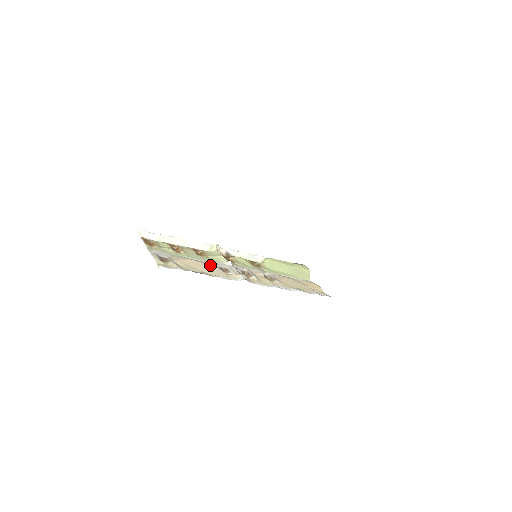
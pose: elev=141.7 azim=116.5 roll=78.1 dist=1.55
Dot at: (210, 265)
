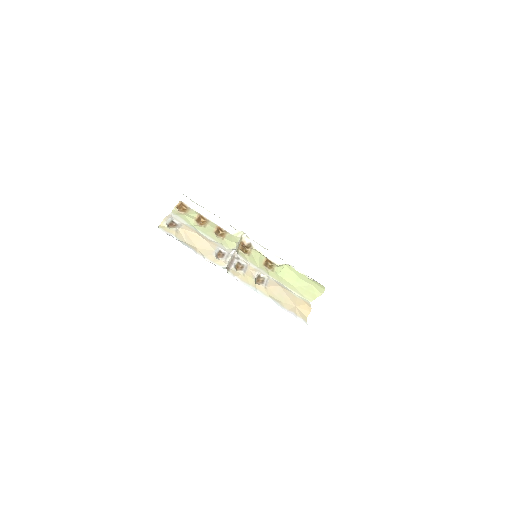
Dot at: (210, 245)
